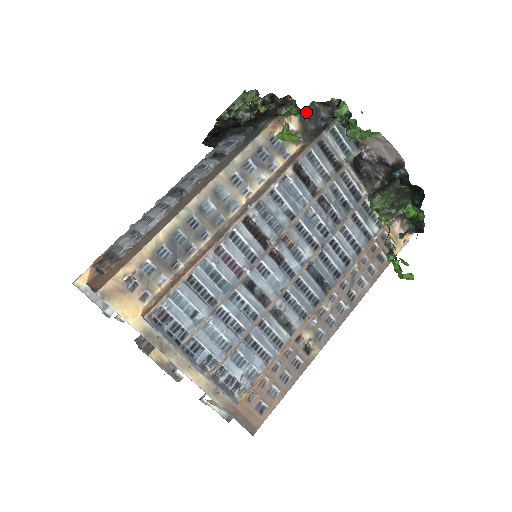
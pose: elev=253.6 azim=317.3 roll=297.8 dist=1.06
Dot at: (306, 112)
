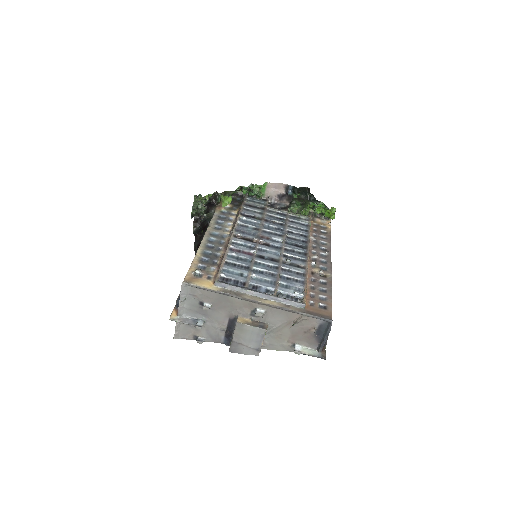
Dot at: occluded
